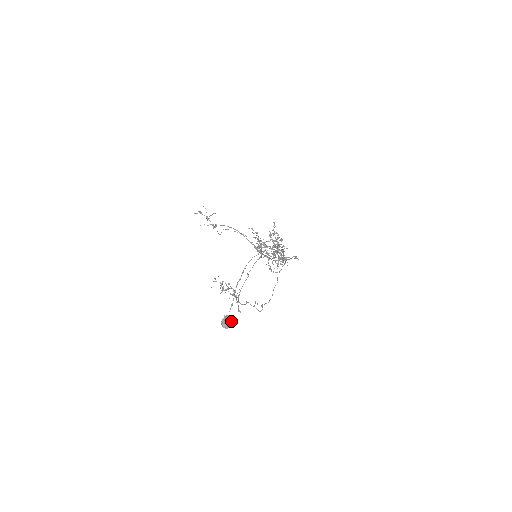
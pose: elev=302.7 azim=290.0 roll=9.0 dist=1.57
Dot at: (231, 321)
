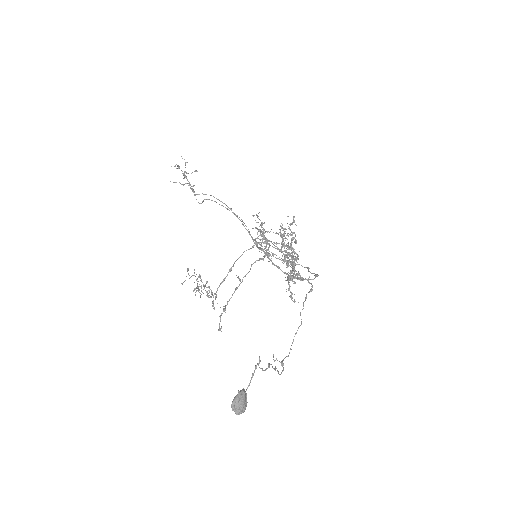
Dot at: occluded
